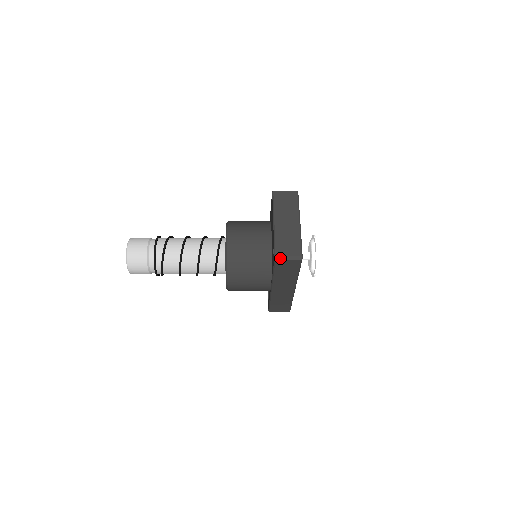
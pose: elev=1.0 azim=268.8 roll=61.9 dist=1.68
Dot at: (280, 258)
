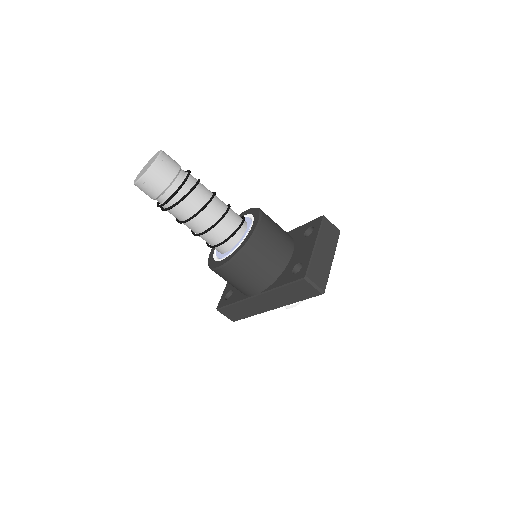
Dot at: (309, 281)
